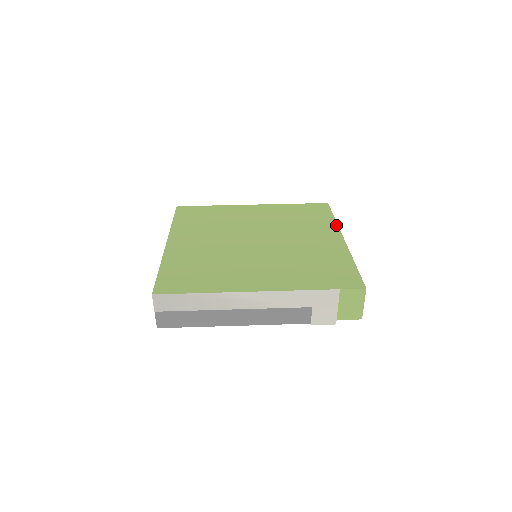
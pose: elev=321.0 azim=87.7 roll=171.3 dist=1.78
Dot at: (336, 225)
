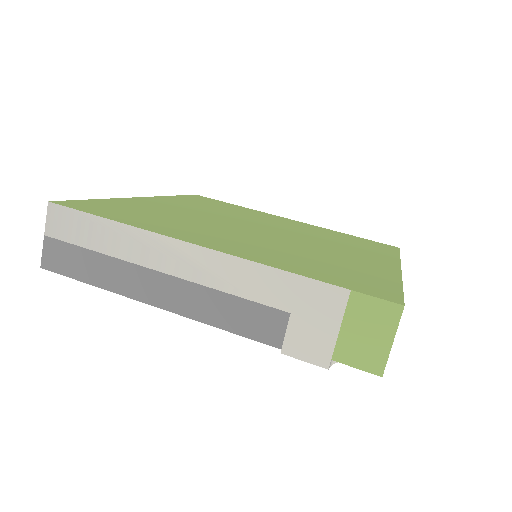
Dot at: (397, 258)
